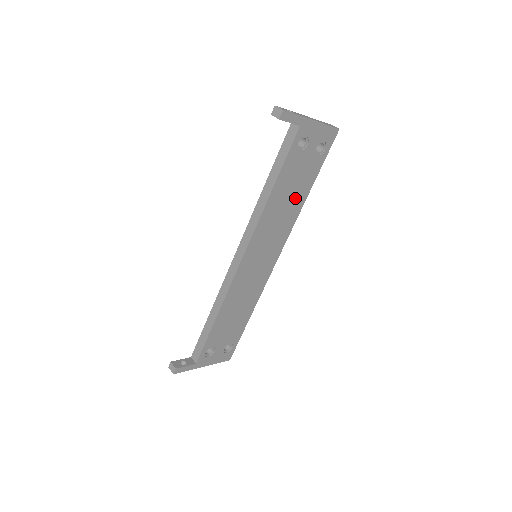
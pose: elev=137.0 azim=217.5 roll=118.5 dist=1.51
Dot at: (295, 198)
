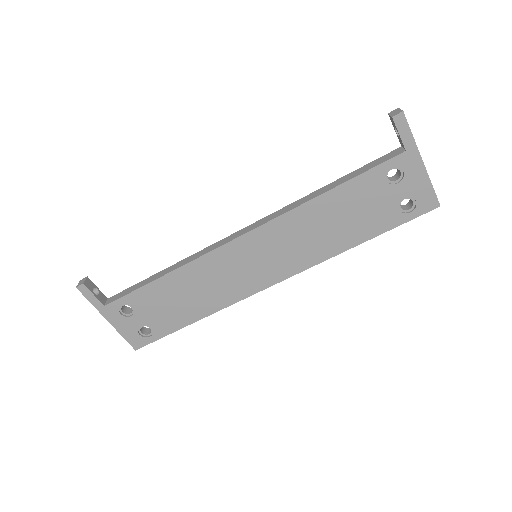
Dot at: (342, 232)
